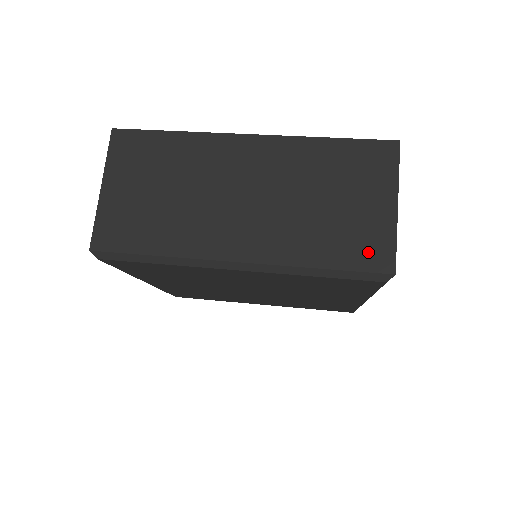
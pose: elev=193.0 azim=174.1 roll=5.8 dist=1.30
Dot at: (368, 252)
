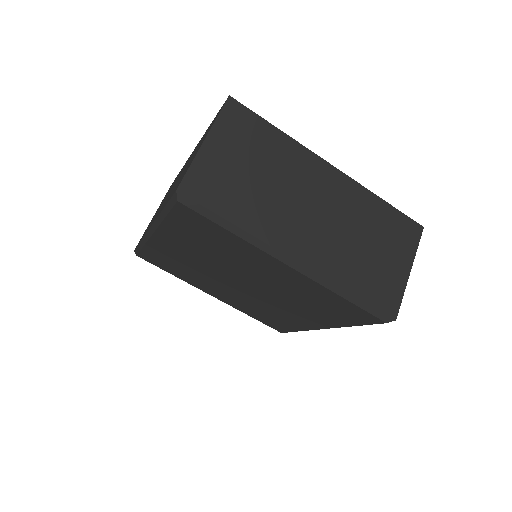
Dot at: (384, 296)
